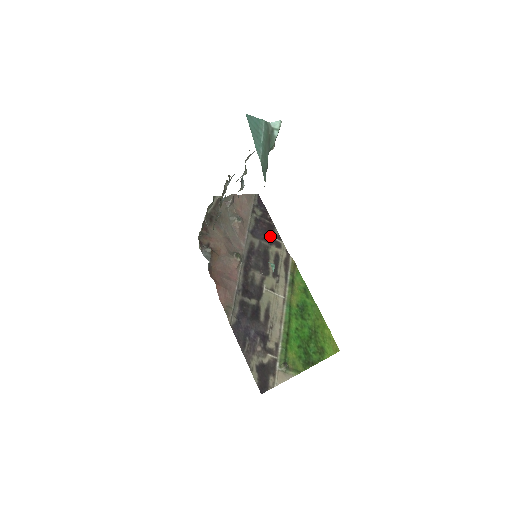
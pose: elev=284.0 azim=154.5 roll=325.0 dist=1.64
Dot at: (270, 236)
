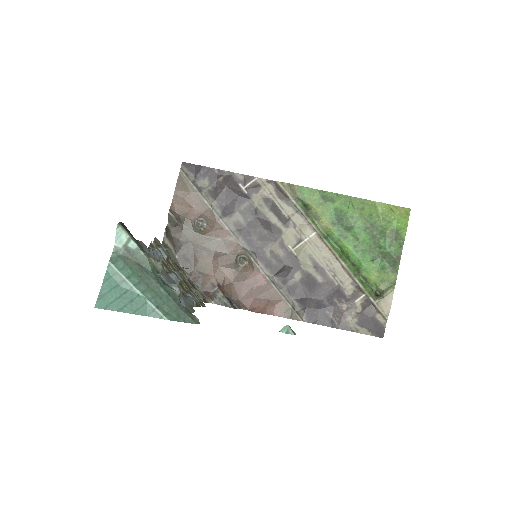
Dot at: (240, 190)
